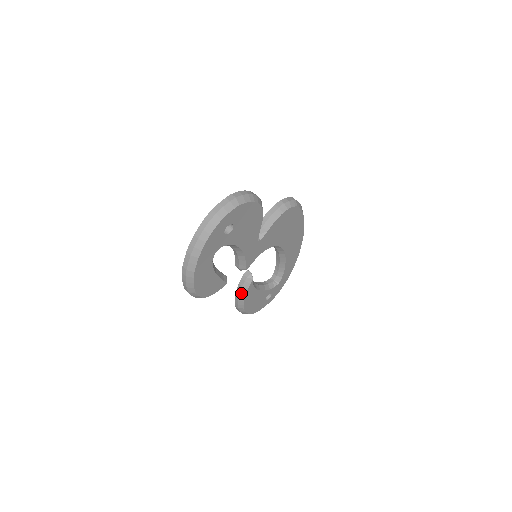
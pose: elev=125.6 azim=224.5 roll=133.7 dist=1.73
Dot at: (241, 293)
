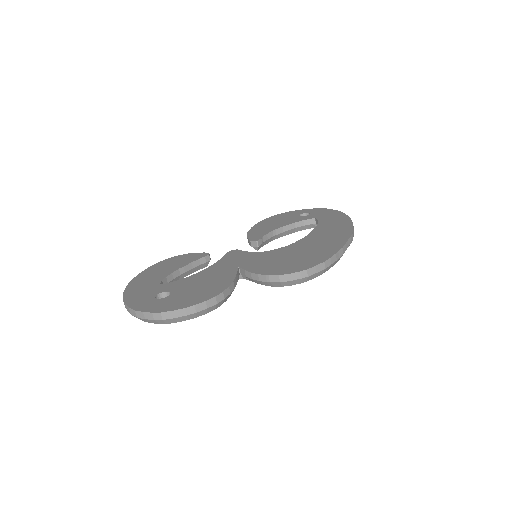
Dot at: occluded
